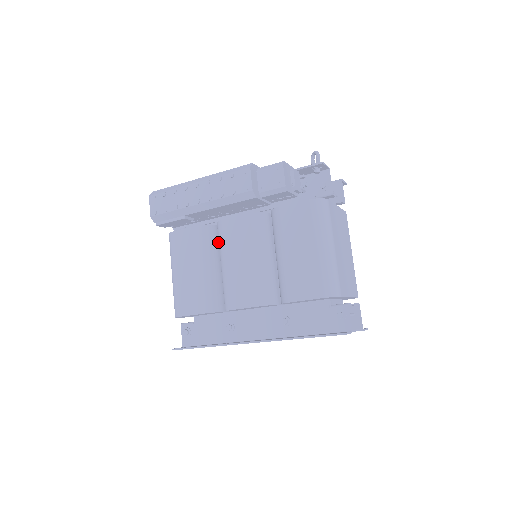
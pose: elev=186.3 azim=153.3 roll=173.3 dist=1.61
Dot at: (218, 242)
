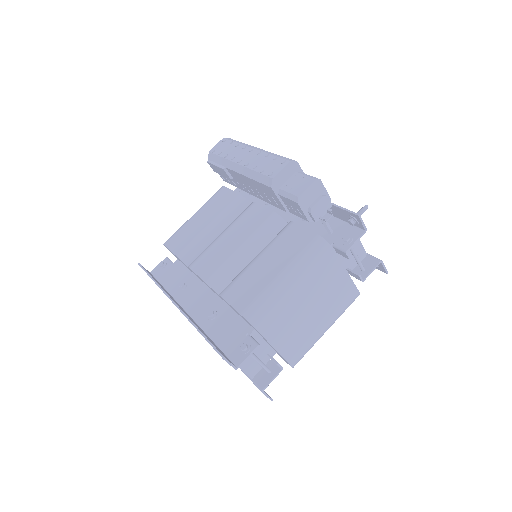
Dot at: occluded
